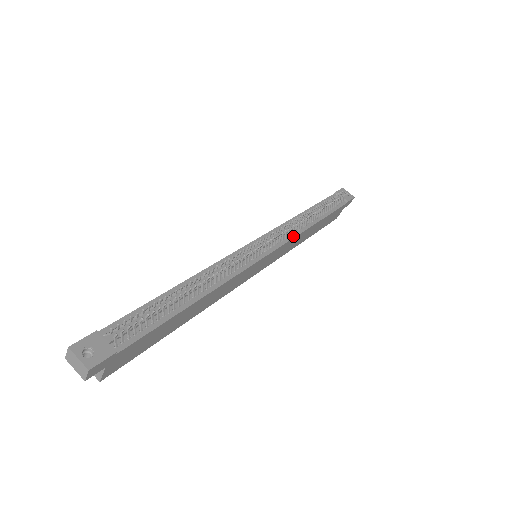
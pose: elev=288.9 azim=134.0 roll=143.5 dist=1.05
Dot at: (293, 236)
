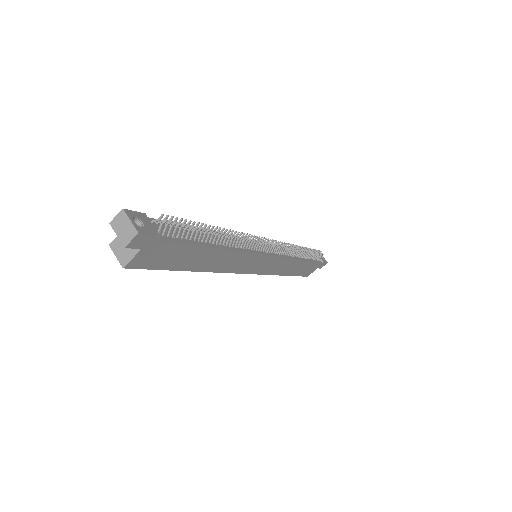
Dot at: (287, 257)
